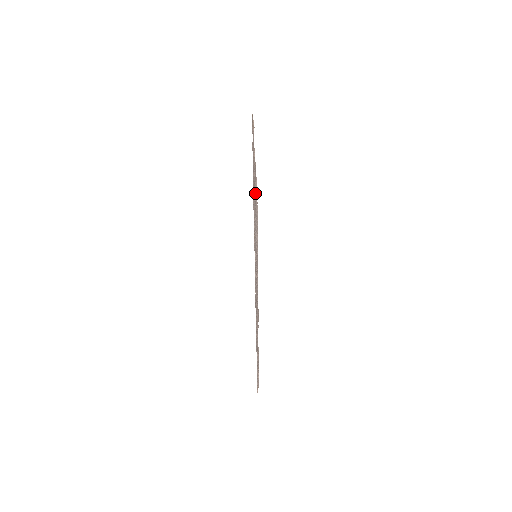
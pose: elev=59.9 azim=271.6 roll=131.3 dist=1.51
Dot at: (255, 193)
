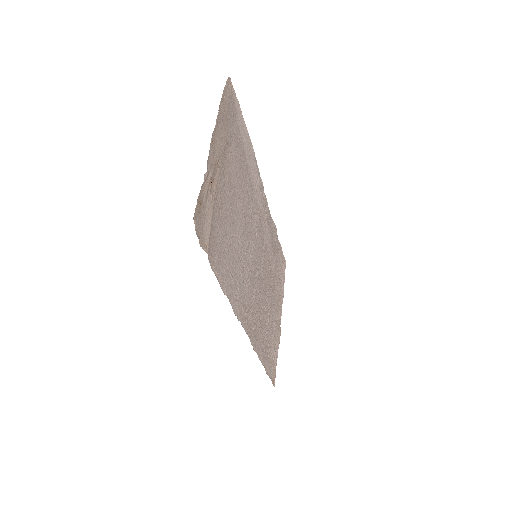
Dot at: (240, 128)
